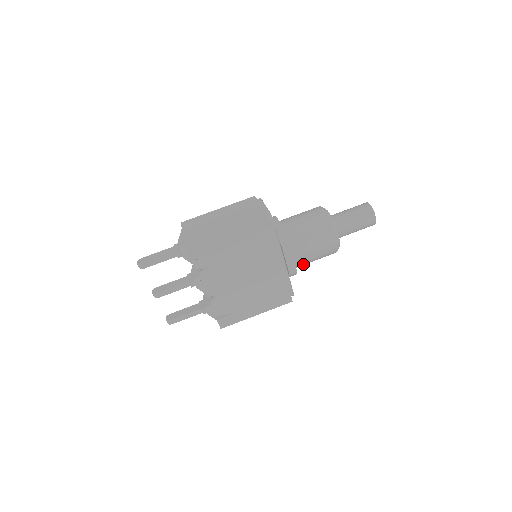
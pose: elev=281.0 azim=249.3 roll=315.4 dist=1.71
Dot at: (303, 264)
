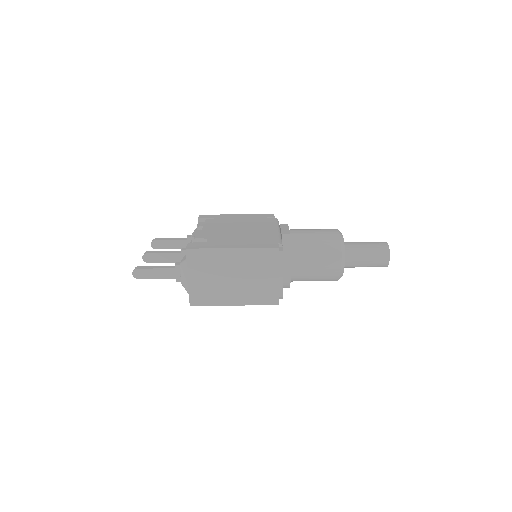
Dot at: occluded
